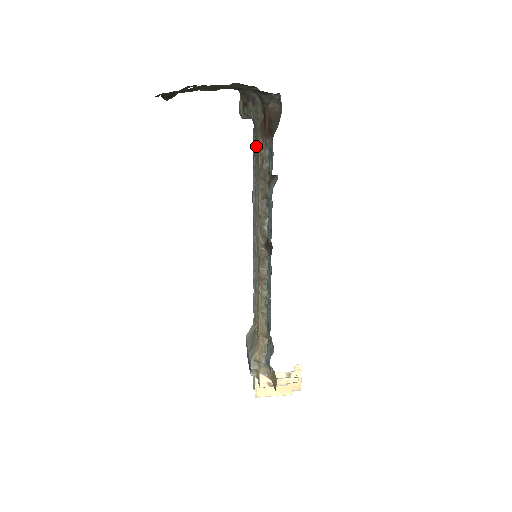
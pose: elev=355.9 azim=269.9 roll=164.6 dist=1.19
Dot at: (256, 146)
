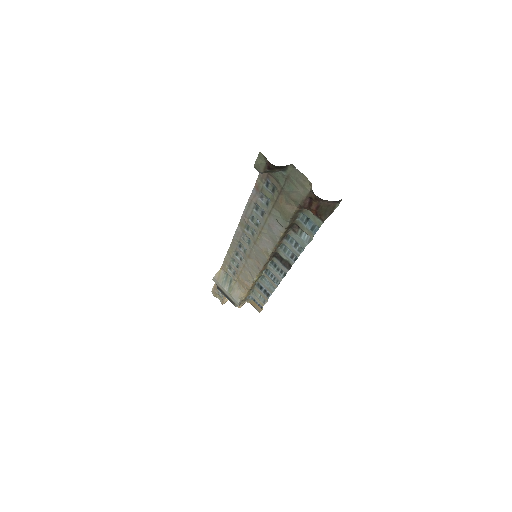
Dot at: (279, 201)
